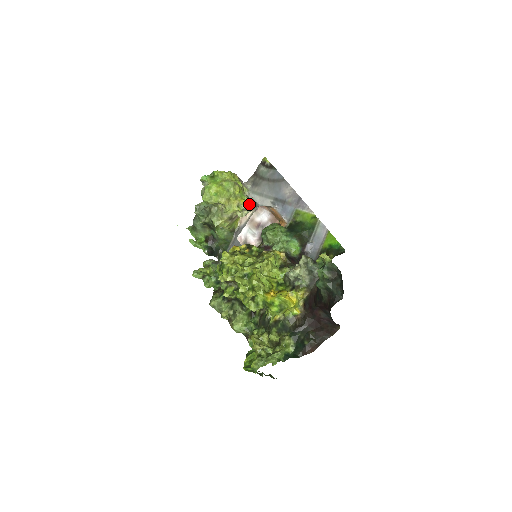
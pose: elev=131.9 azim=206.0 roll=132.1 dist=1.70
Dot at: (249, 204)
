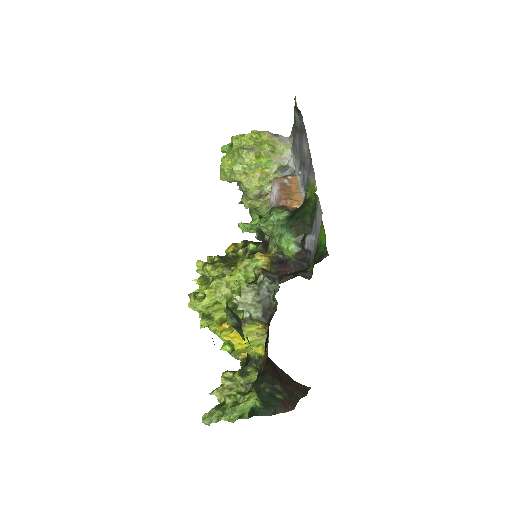
Dot at: (277, 173)
